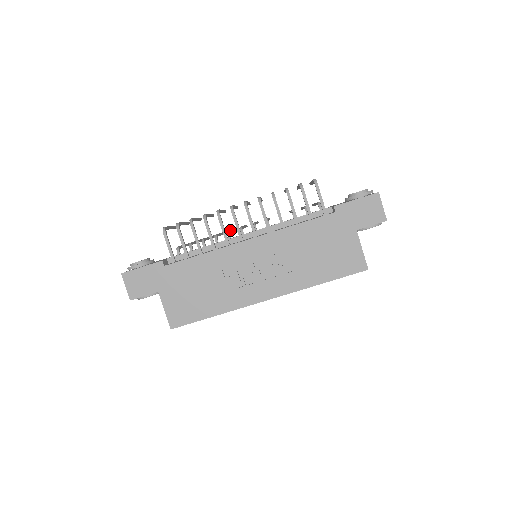
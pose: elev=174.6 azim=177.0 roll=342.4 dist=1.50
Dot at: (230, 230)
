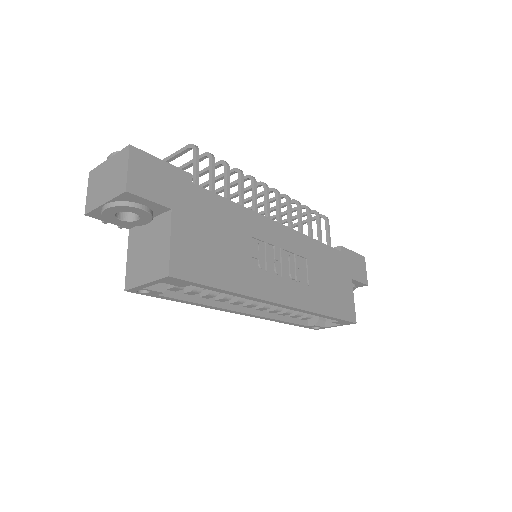
Dot at: occluded
